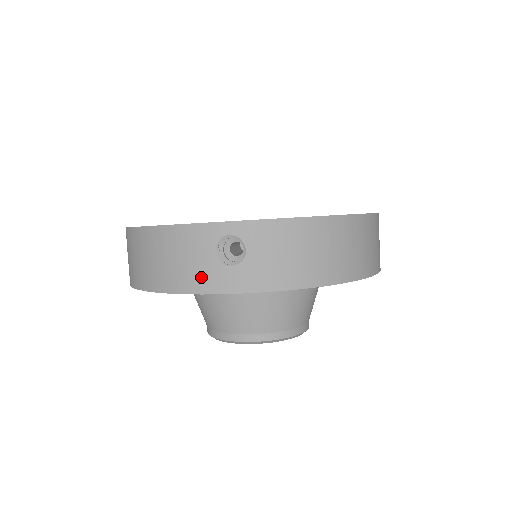
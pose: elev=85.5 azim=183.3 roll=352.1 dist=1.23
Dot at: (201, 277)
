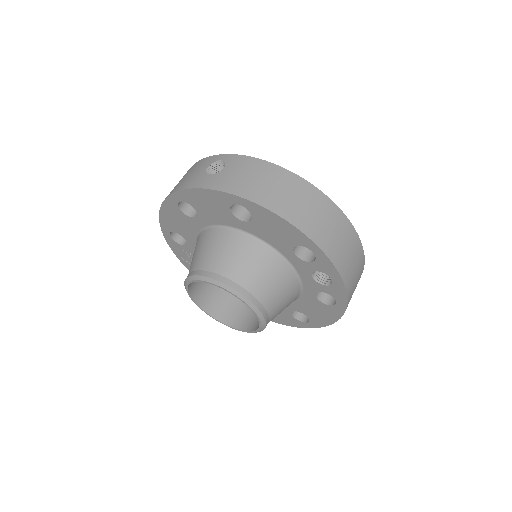
Dot at: (190, 181)
